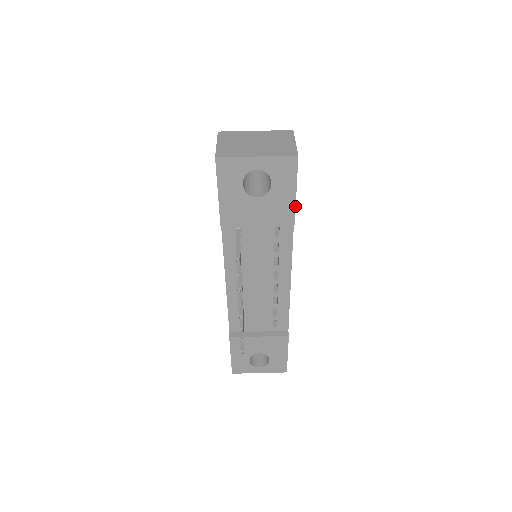
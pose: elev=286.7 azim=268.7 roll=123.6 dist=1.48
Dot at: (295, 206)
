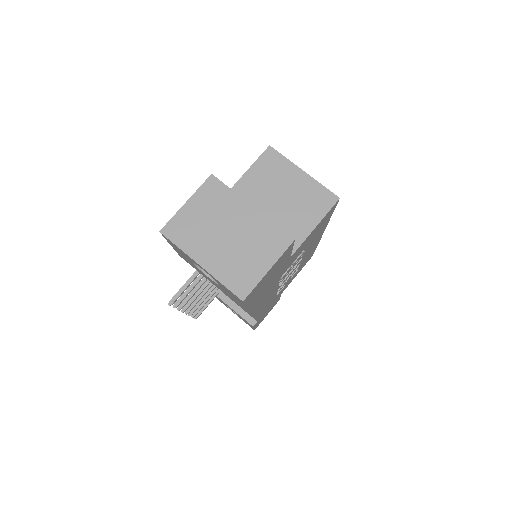
Dot at: (246, 309)
